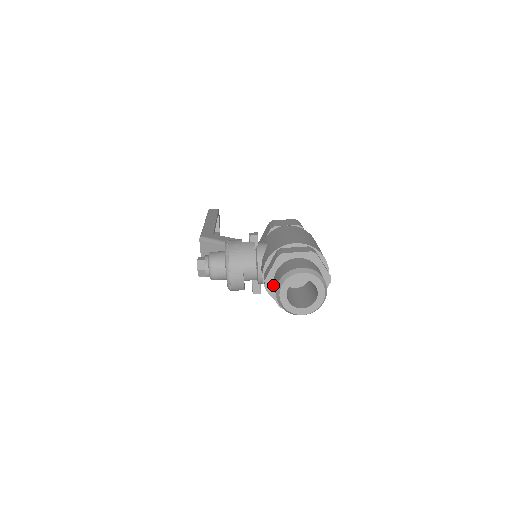
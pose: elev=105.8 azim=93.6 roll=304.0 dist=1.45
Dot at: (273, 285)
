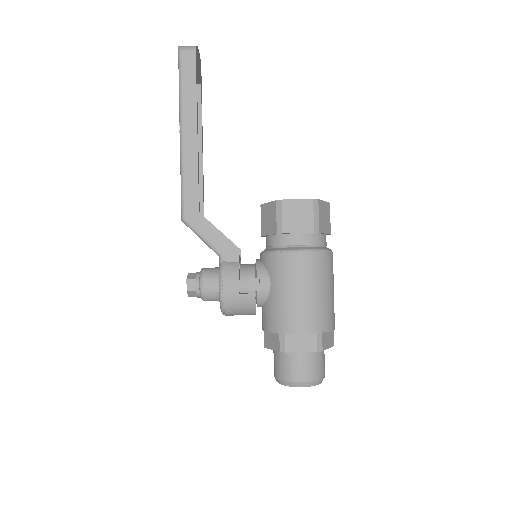
Dot at: occluded
